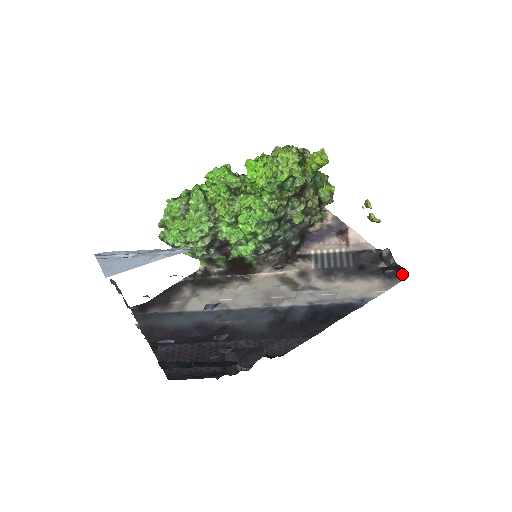
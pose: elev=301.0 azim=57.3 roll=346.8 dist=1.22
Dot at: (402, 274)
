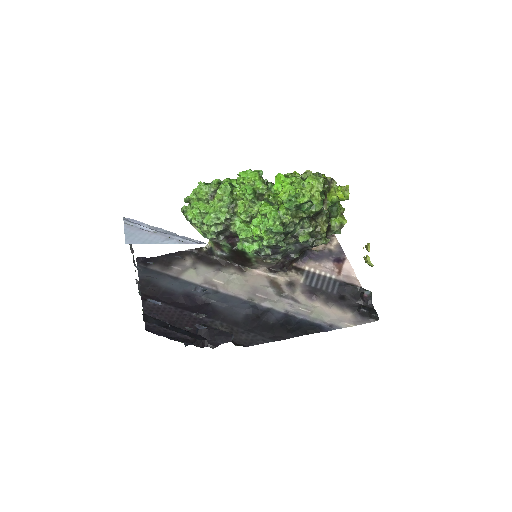
Dot at: (373, 317)
